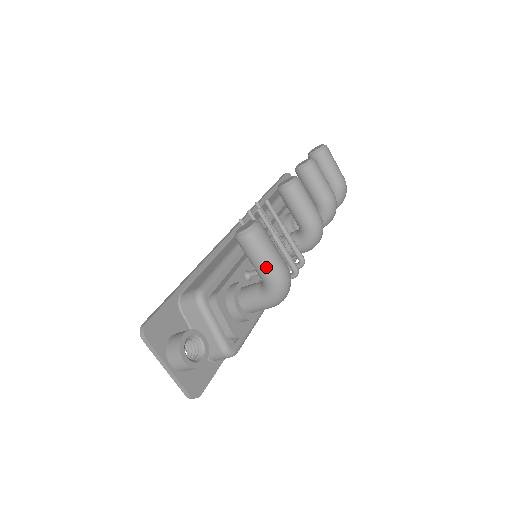
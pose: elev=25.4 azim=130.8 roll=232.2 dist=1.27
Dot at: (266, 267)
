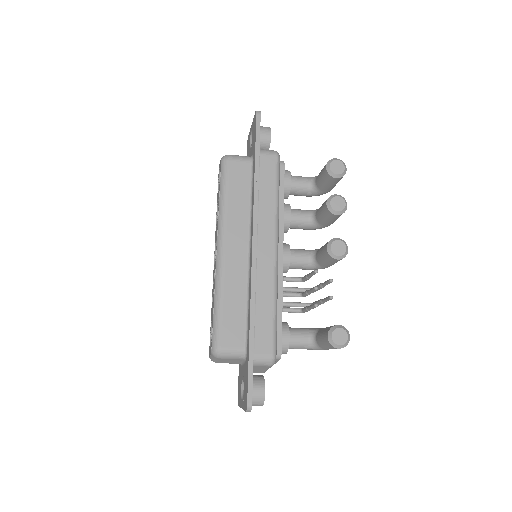
Dot at: occluded
